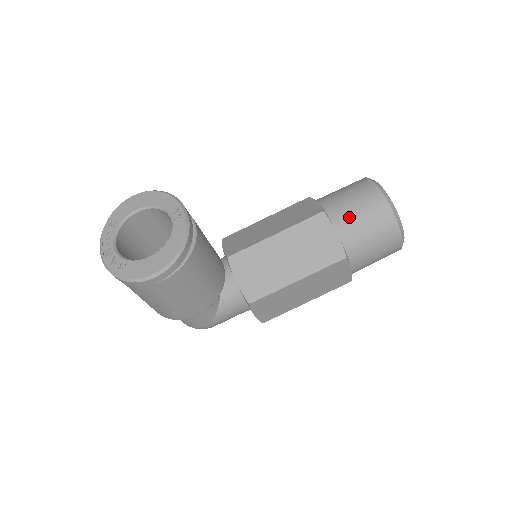
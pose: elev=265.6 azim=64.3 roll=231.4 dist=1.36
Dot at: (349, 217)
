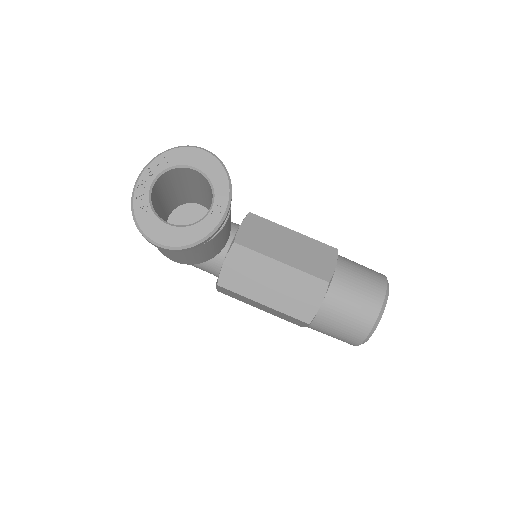
Dot at: (341, 303)
